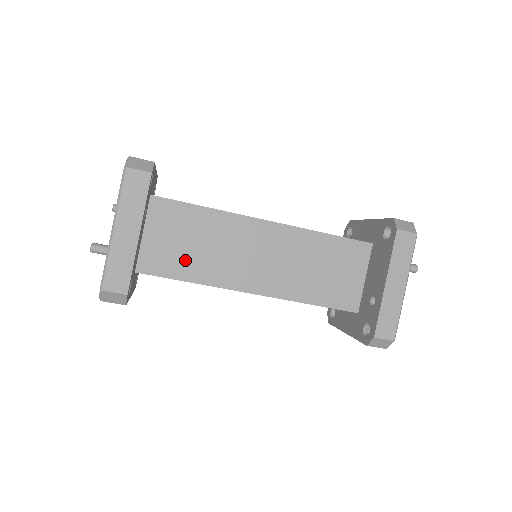
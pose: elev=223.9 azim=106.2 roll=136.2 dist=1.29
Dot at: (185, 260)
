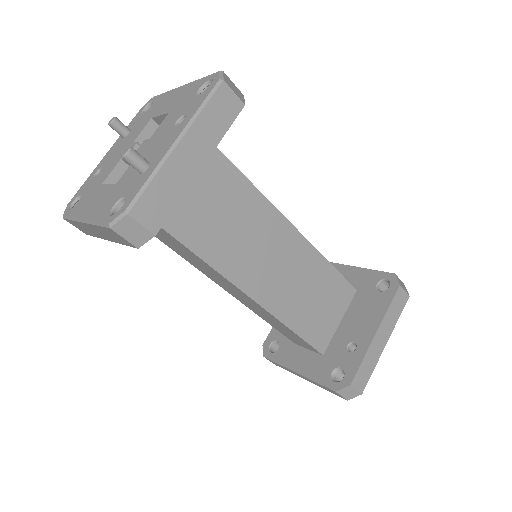
Dot at: (201, 225)
